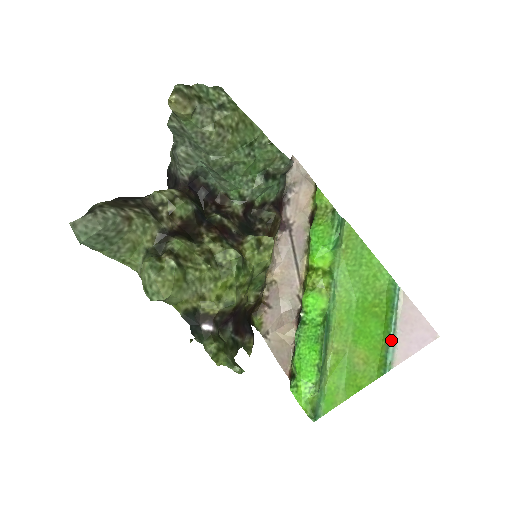
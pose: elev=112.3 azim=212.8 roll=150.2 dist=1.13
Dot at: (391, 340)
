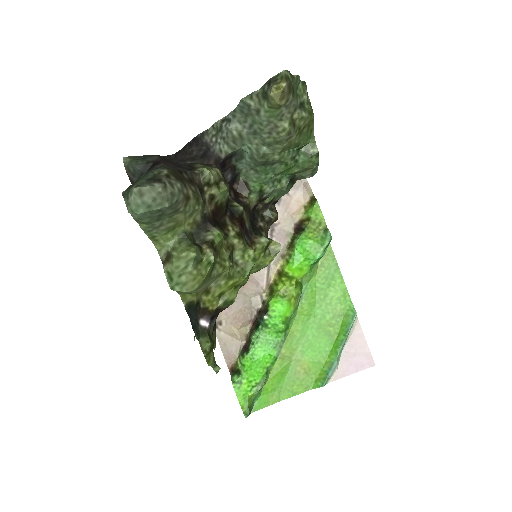
Dot at: (337, 359)
